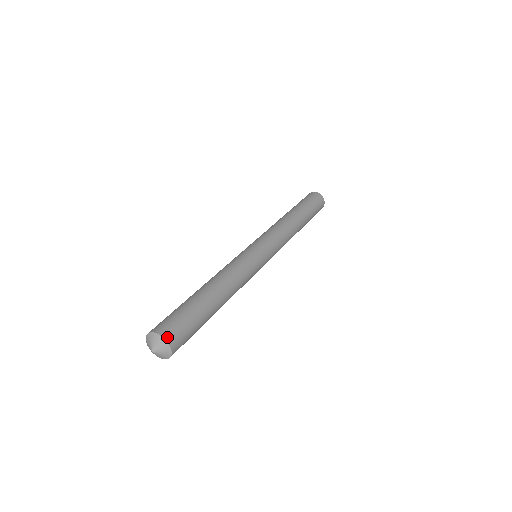
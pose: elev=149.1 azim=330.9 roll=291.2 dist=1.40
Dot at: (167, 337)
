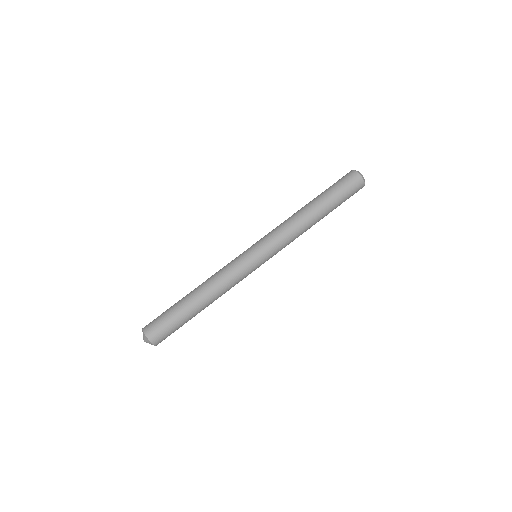
Dot at: (156, 344)
